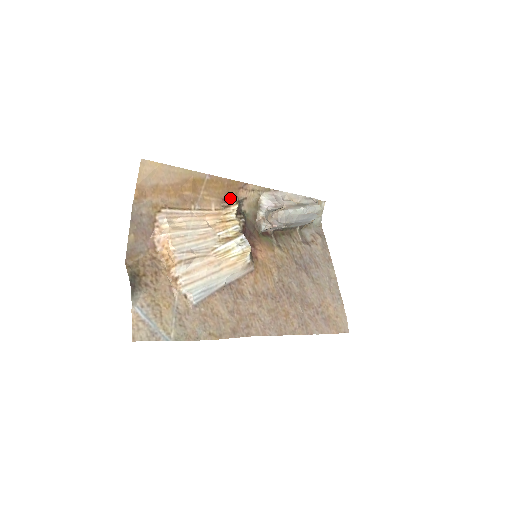
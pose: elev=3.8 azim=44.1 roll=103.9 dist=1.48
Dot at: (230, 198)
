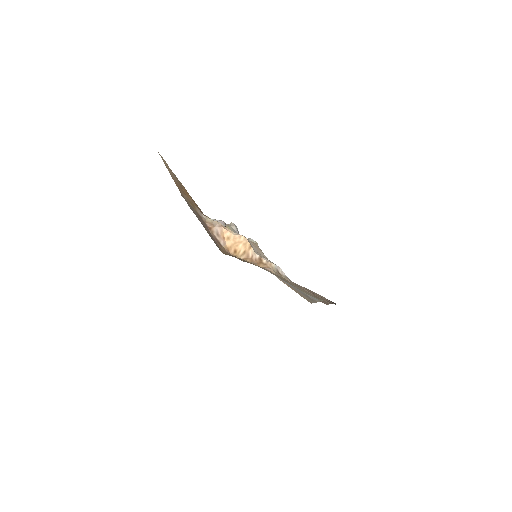
Dot at: (203, 214)
